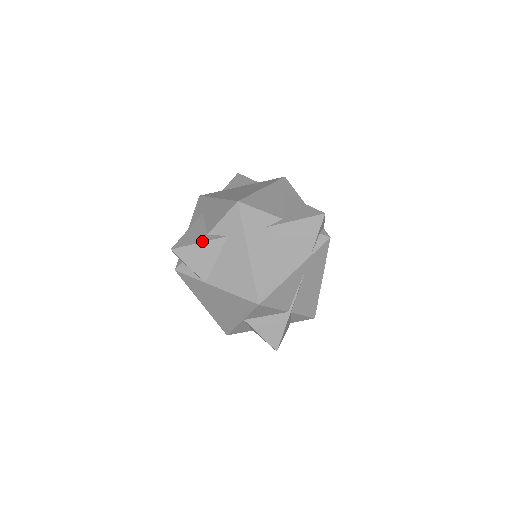
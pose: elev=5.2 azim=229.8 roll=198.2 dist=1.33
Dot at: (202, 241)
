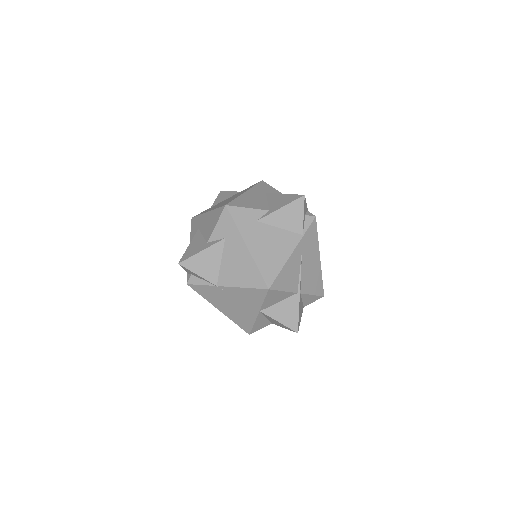
Dot at: (204, 249)
